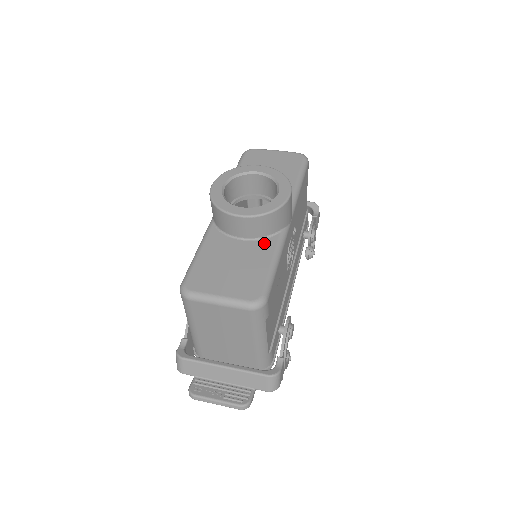
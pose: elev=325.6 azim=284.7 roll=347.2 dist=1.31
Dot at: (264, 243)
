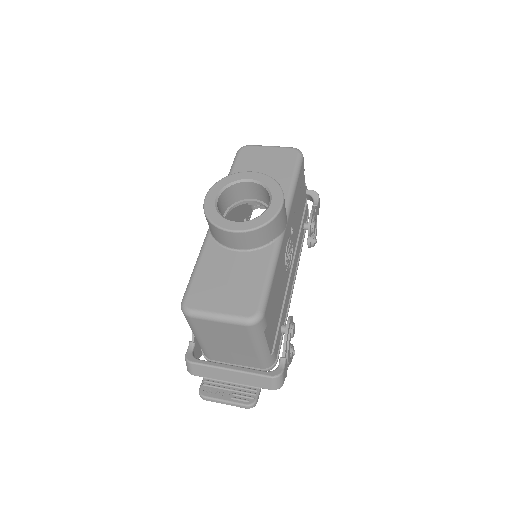
Dot at: (259, 254)
